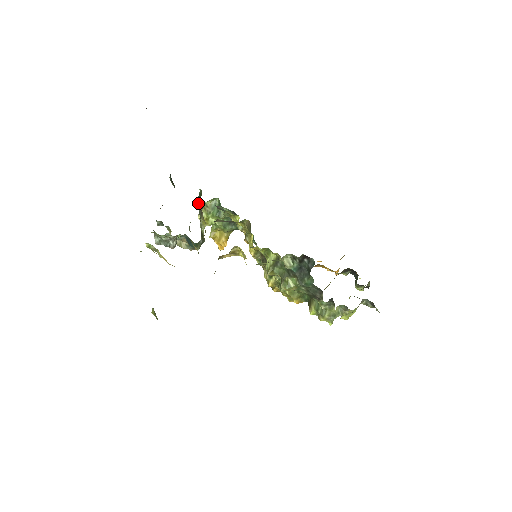
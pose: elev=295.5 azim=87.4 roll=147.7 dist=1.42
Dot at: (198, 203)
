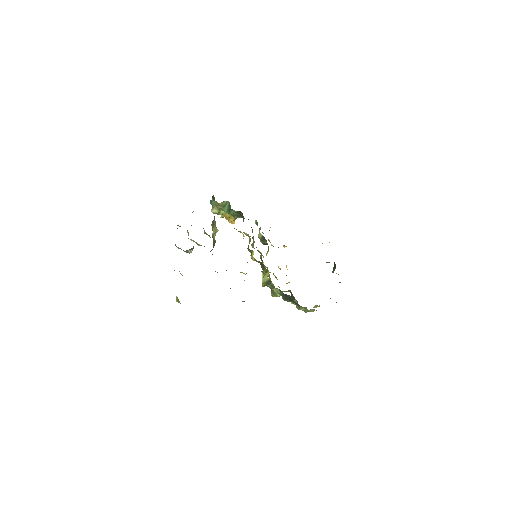
Dot at: (211, 200)
